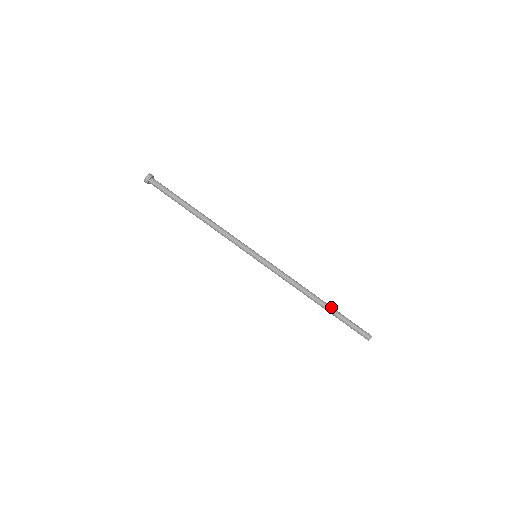
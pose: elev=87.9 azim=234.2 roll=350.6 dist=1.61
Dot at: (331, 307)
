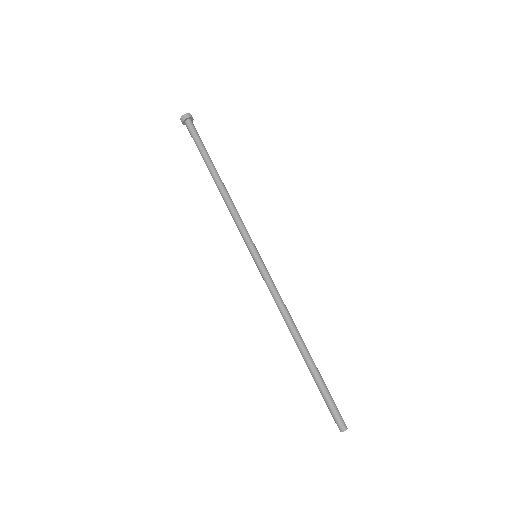
Dot at: occluded
